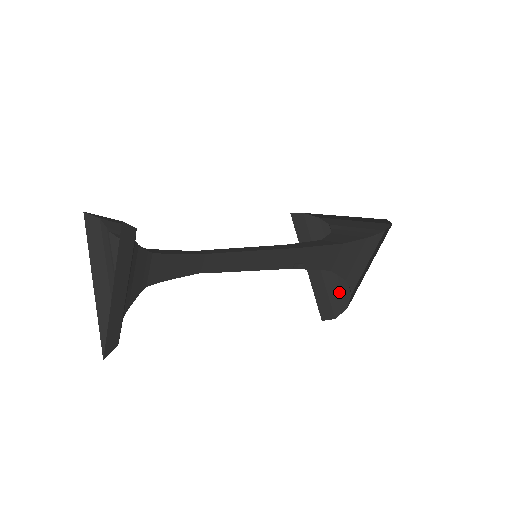
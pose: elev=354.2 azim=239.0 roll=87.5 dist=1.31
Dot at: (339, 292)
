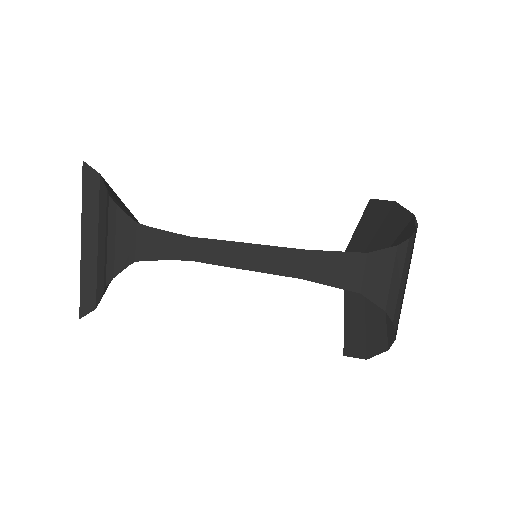
Dot at: occluded
